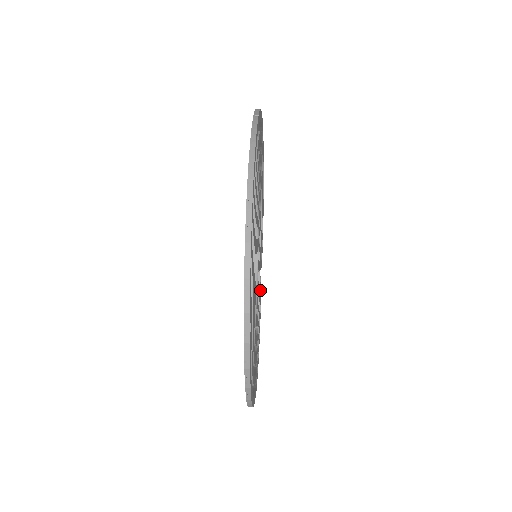
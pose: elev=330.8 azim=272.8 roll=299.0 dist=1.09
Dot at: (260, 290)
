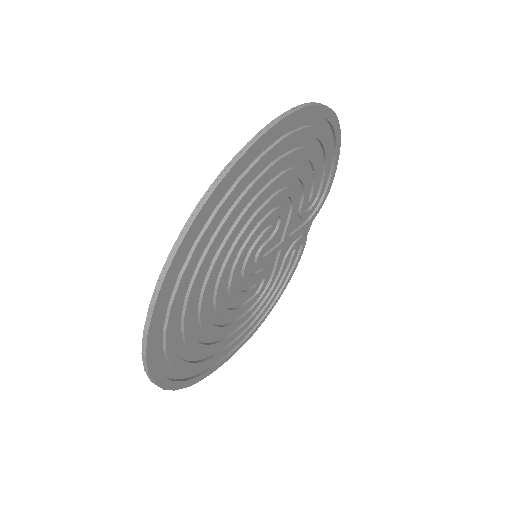
Dot at: (296, 250)
